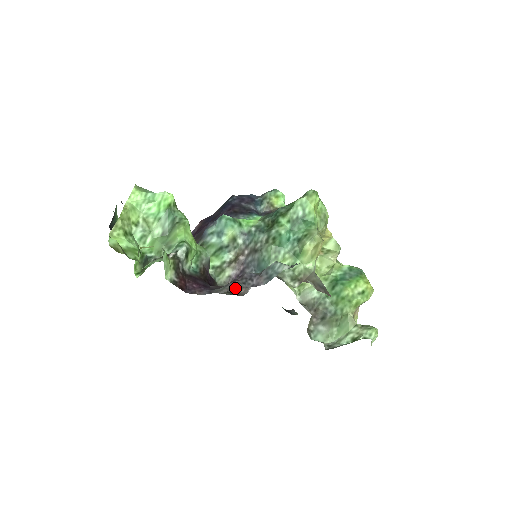
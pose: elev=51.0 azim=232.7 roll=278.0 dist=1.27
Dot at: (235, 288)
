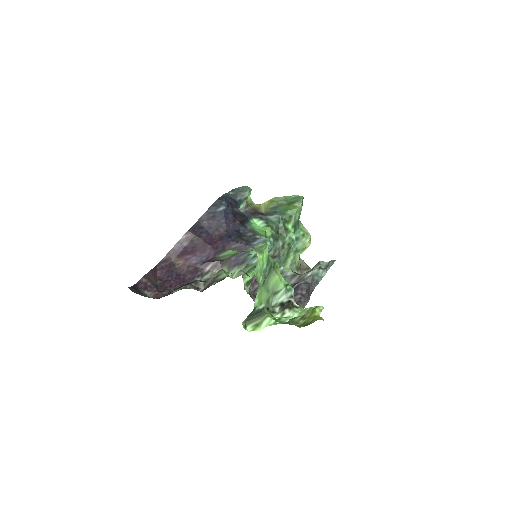
Dot at: (255, 290)
